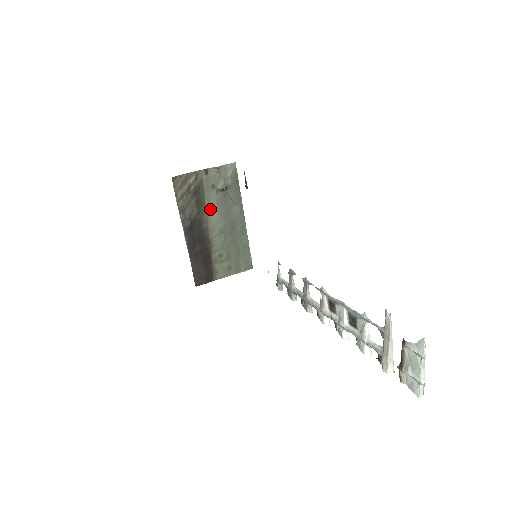
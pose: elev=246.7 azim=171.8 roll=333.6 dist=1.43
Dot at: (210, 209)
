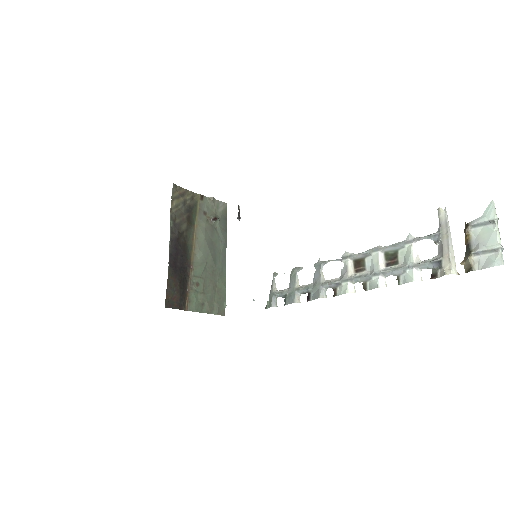
Dot at: (198, 232)
